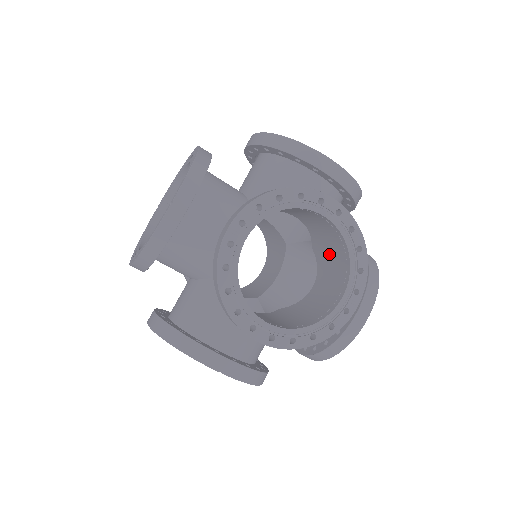
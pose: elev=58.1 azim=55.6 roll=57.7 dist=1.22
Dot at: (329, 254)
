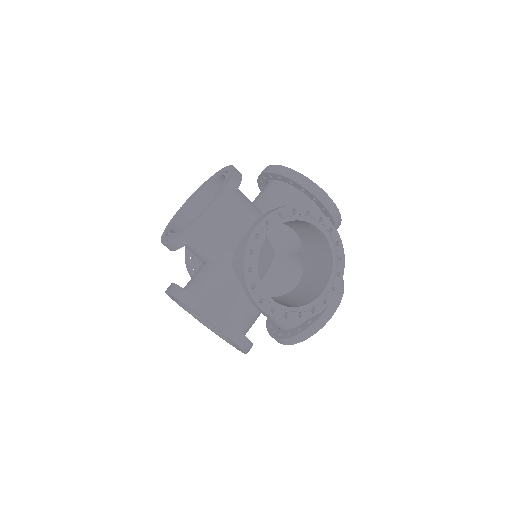
Dot at: (315, 261)
